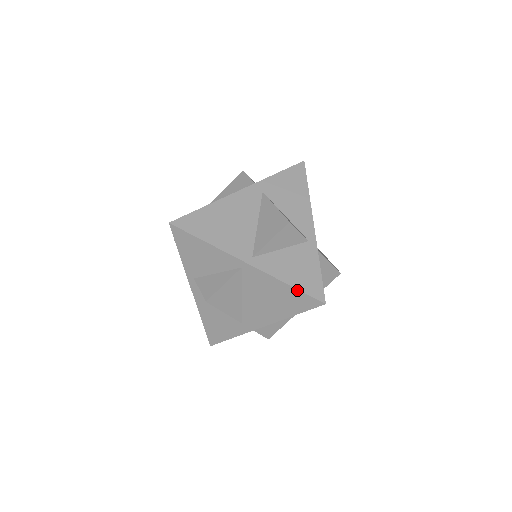
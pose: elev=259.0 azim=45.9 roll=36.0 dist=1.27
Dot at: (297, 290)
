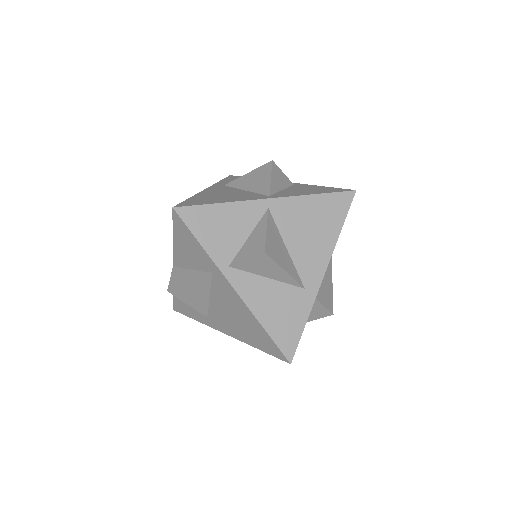
Dot at: (327, 194)
